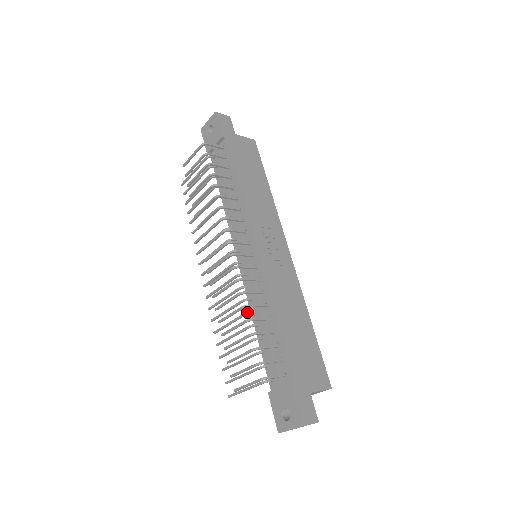
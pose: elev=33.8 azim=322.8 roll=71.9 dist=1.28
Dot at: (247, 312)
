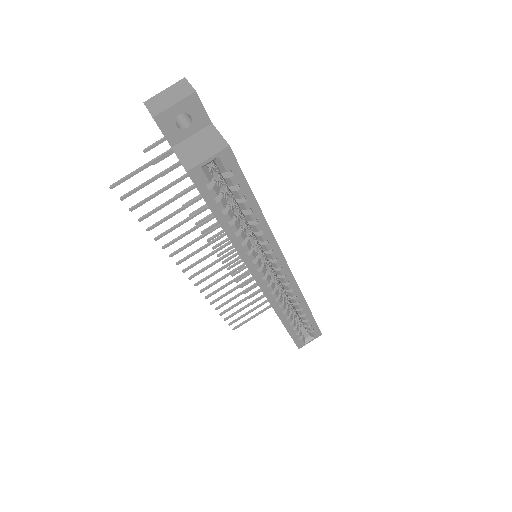
Dot at: occluded
